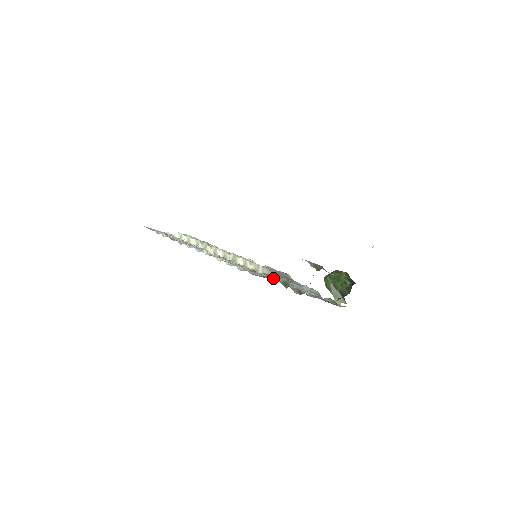
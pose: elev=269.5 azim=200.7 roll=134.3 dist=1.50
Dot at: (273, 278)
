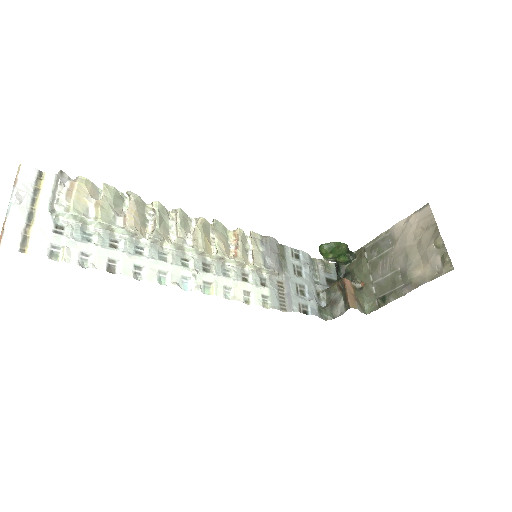
Dot at: (307, 309)
